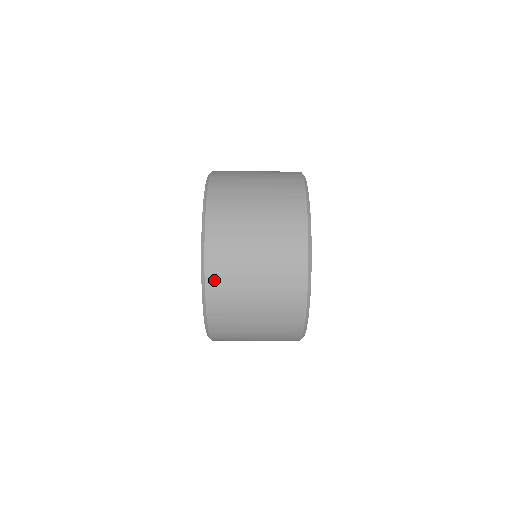
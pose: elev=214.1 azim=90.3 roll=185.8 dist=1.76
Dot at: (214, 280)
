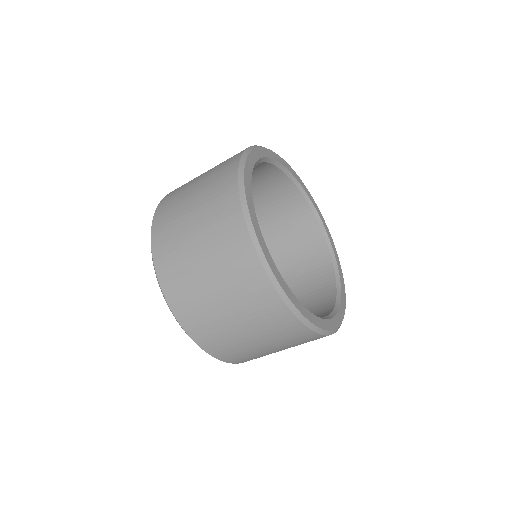
Dot at: (165, 274)
